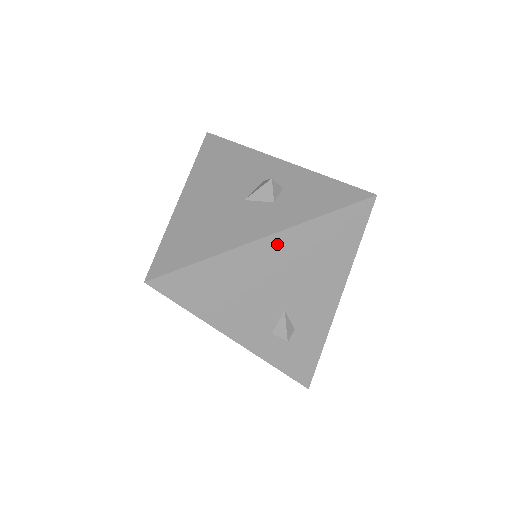
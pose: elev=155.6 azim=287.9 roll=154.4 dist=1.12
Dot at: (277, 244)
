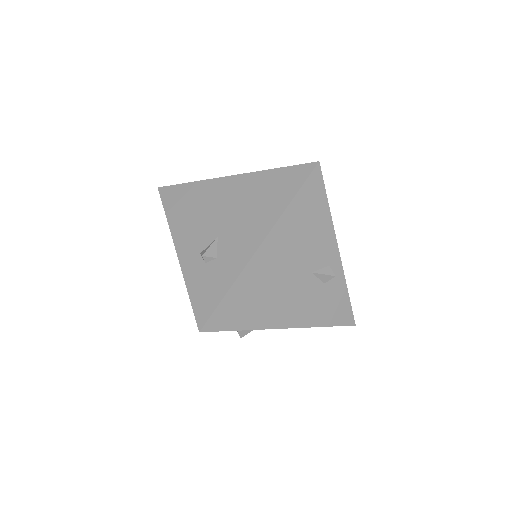
Dot at: (236, 182)
